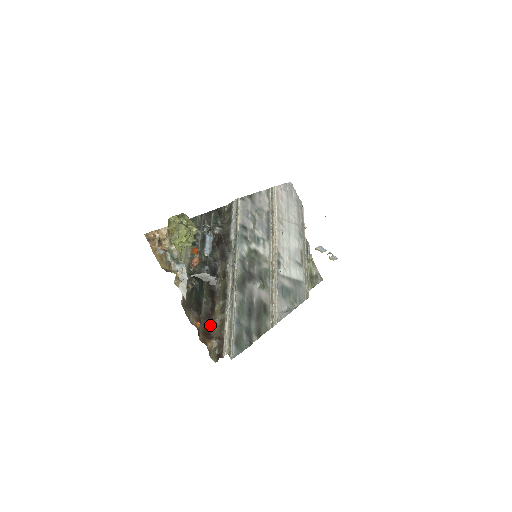
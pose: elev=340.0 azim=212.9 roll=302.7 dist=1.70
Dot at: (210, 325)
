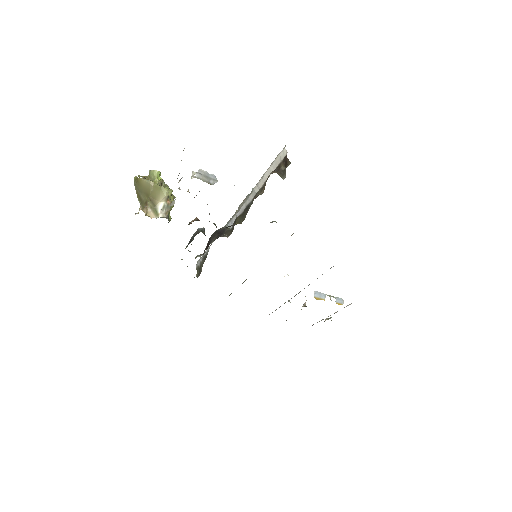
Dot at: occluded
